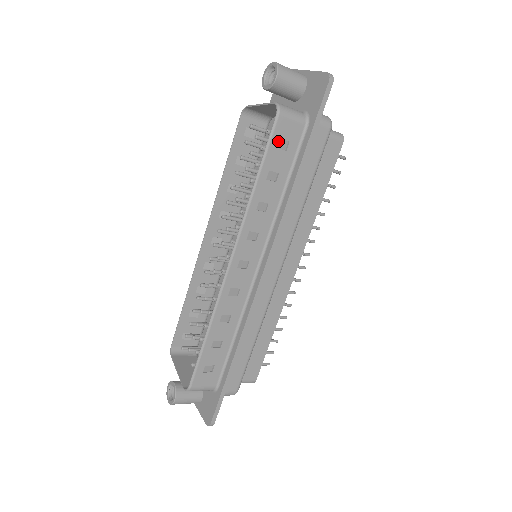
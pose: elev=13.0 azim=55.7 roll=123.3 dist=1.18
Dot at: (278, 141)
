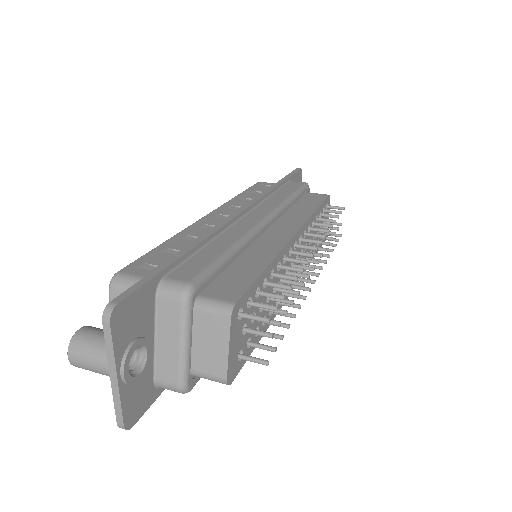
Dot at: occluded
